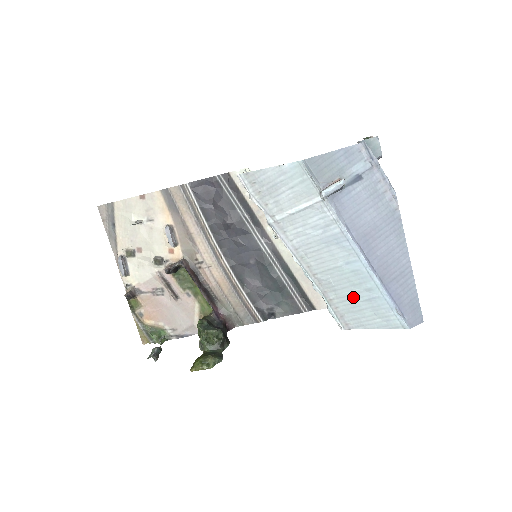
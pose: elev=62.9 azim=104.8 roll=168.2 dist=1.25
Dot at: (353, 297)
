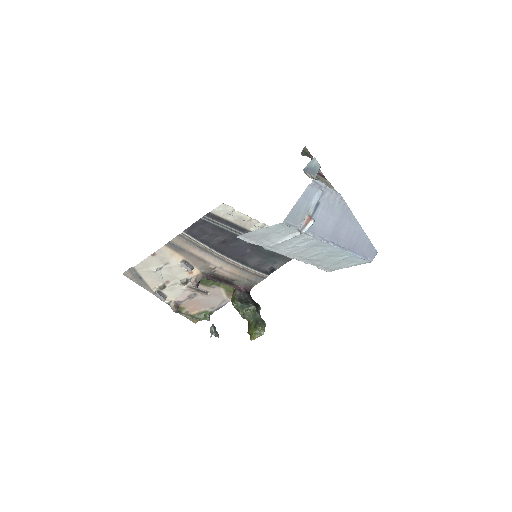
Dot at: (333, 260)
